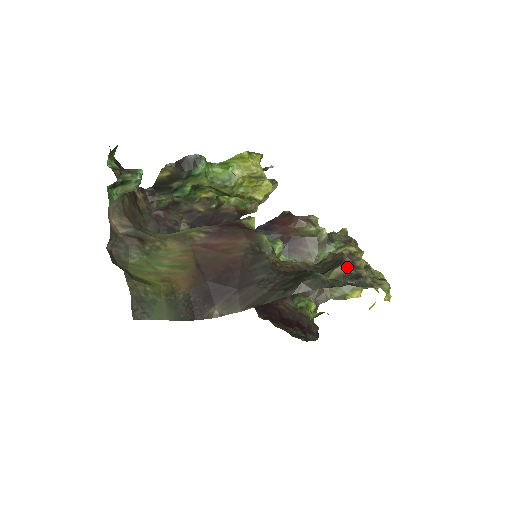
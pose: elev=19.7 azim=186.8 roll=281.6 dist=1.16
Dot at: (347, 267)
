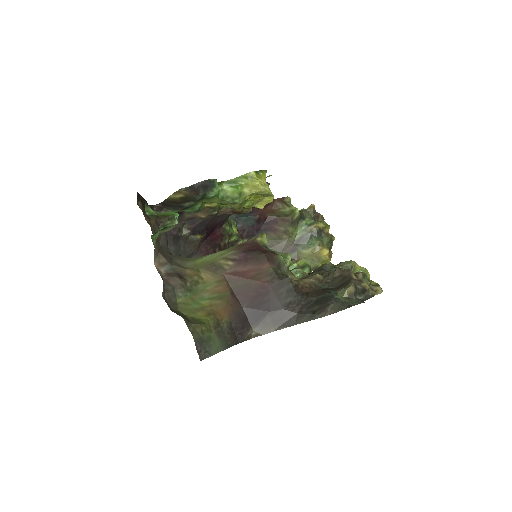
Dot at: (355, 284)
